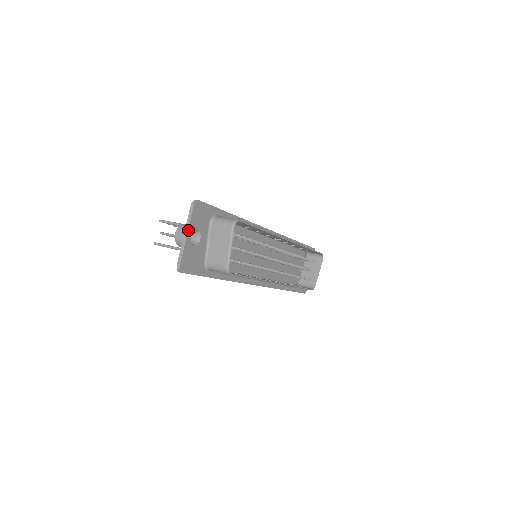
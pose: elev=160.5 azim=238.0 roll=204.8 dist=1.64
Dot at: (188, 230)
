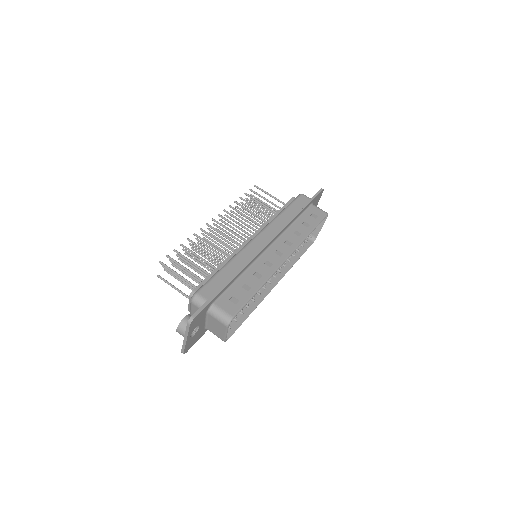
Dot at: (187, 337)
